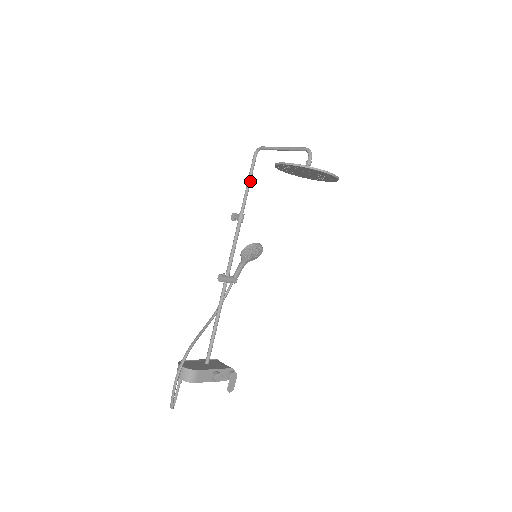
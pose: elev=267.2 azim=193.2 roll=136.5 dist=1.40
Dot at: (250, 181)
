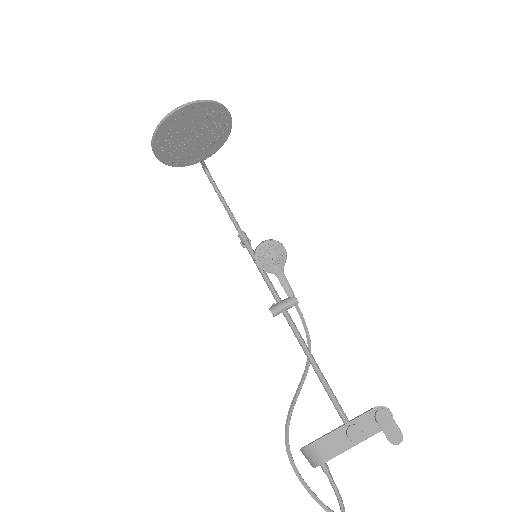
Dot at: (223, 200)
